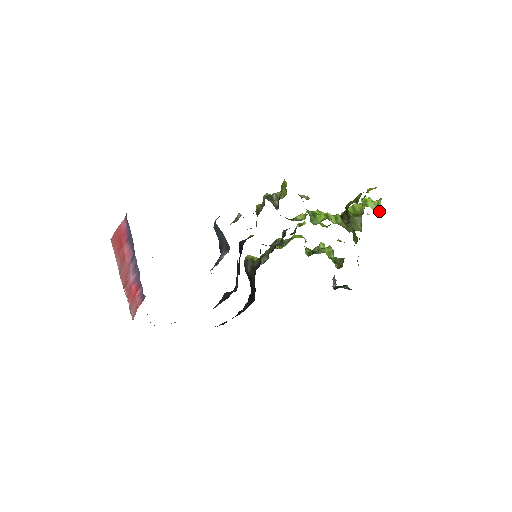
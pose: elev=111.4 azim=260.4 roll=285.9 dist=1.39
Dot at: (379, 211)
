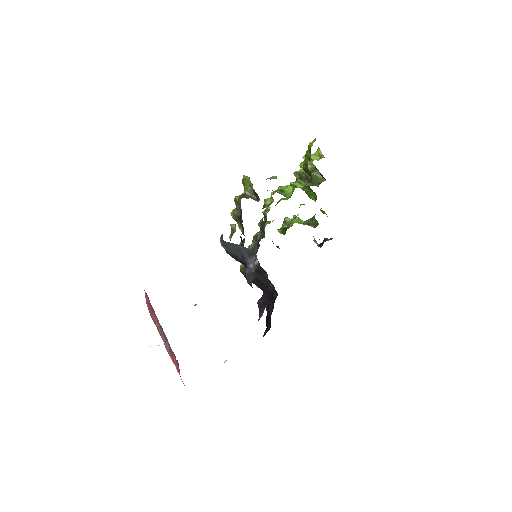
Dot at: occluded
